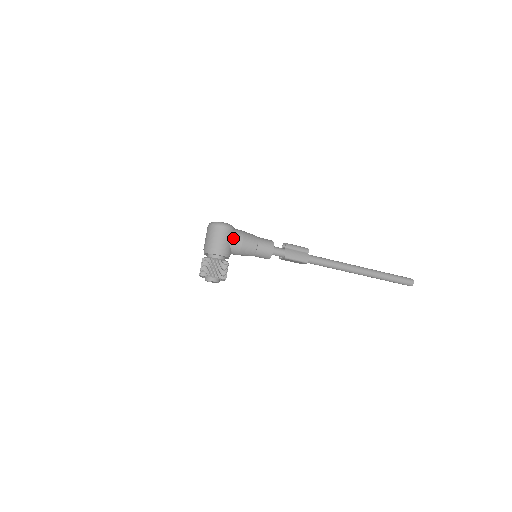
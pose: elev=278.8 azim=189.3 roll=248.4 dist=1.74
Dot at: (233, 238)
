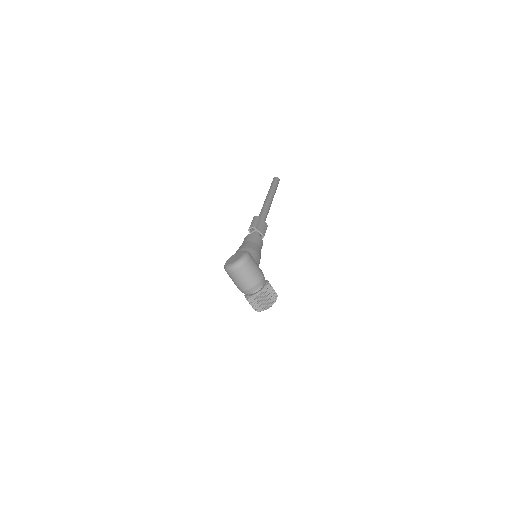
Dot at: (256, 259)
